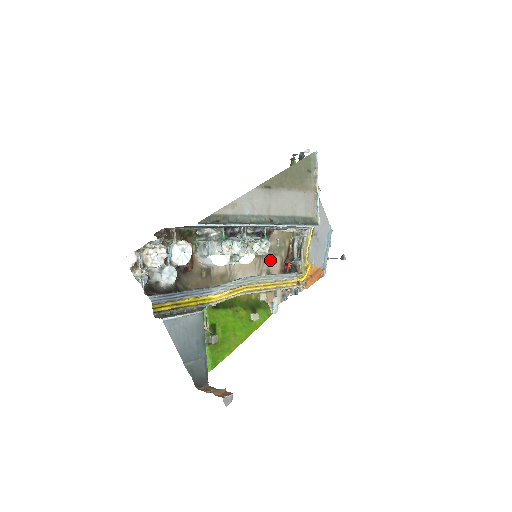
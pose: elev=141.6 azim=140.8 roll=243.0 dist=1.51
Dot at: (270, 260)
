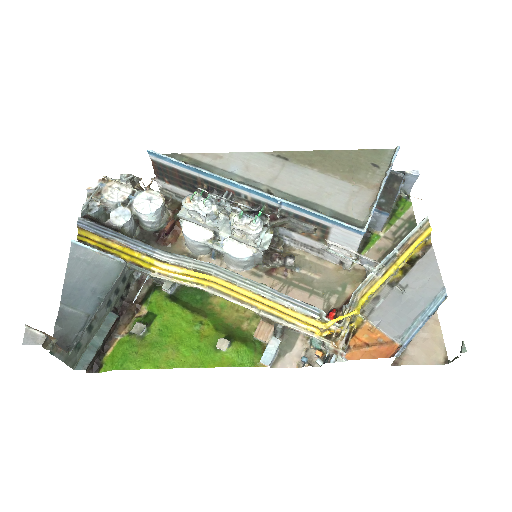
Dot at: (302, 296)
